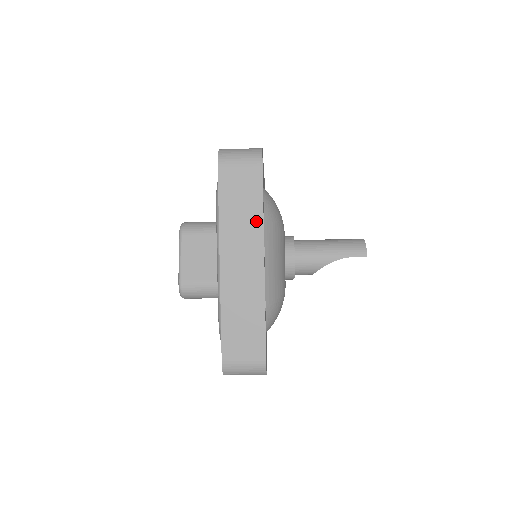
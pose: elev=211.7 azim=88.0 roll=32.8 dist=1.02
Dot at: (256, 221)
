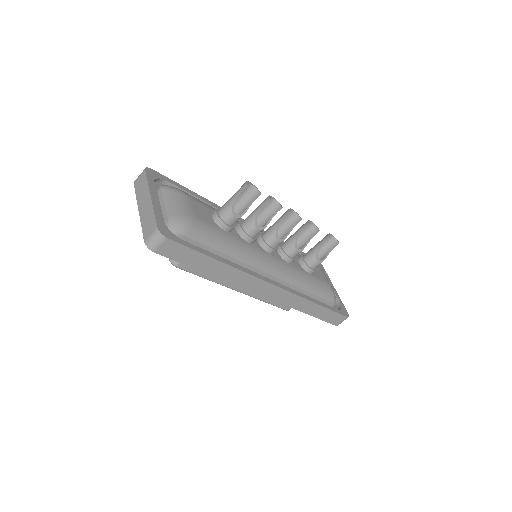
Dot at: (146, 187)
